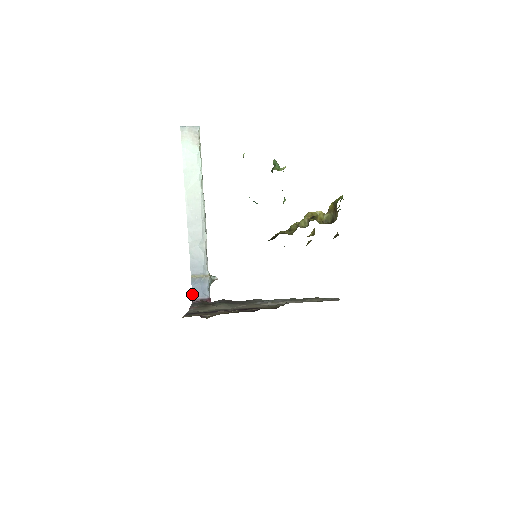
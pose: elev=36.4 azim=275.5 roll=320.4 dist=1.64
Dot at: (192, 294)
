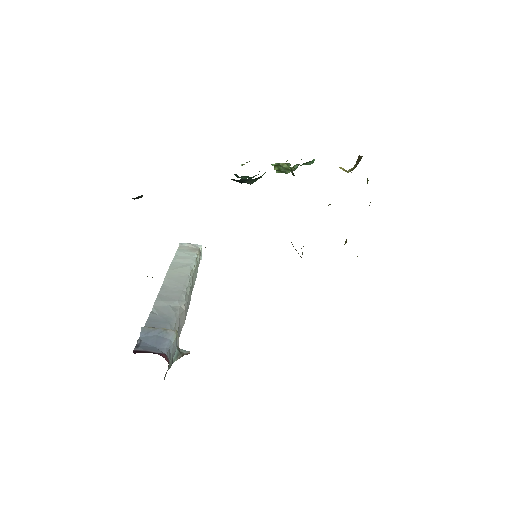
Dot at: (136, 345)
